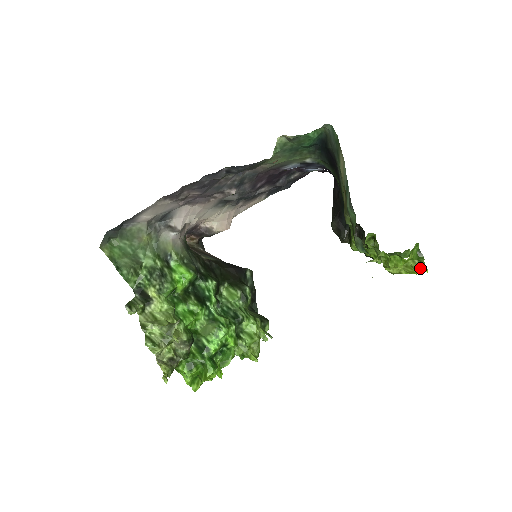
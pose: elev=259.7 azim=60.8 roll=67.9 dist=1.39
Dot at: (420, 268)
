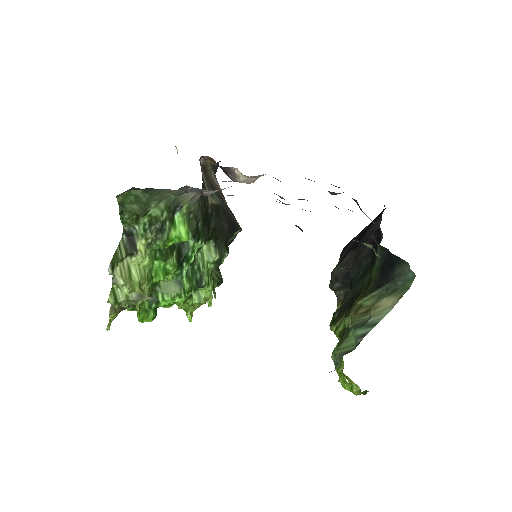
Dot at: (356, 393)
